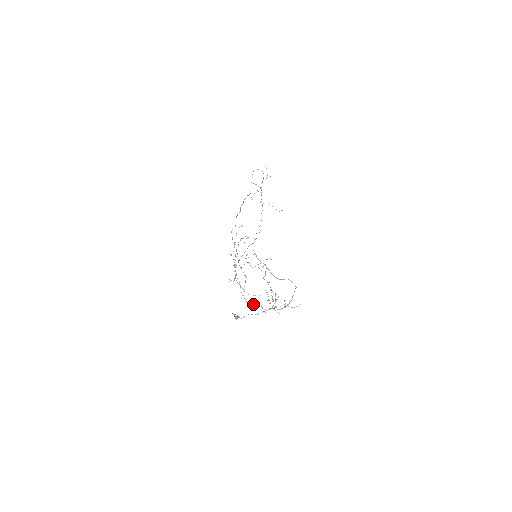
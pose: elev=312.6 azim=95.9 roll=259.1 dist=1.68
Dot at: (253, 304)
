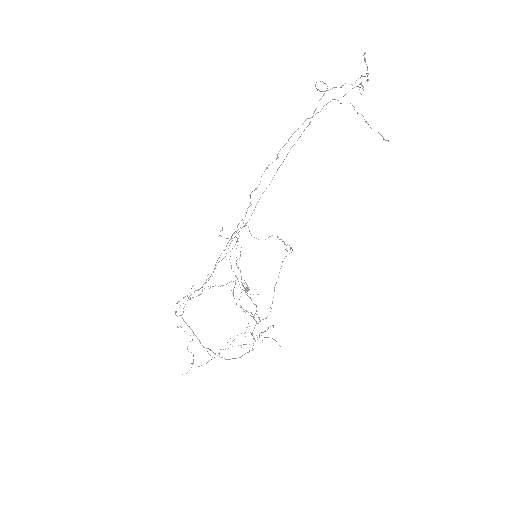
Dot at: occluded
